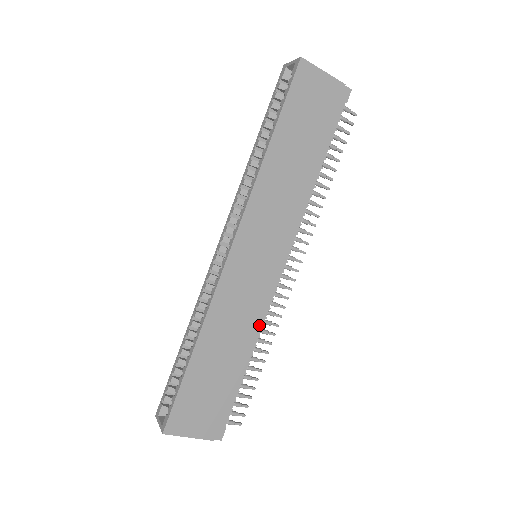
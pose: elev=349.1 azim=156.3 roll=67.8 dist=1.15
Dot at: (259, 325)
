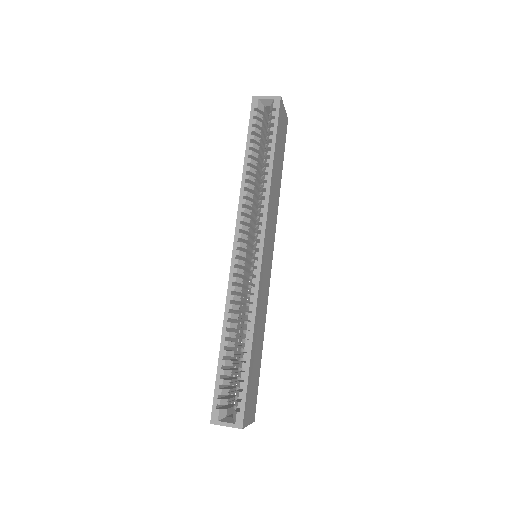
Dot at: occluded
